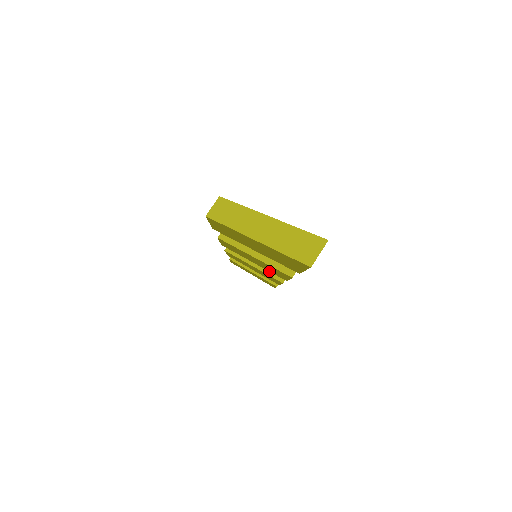
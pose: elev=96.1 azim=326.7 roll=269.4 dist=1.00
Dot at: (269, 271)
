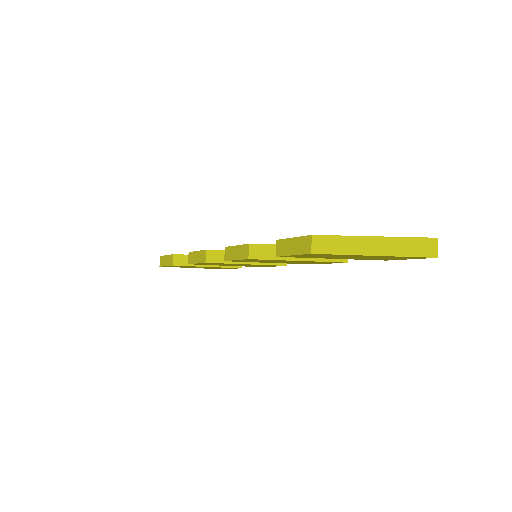
Dot at: occluded
